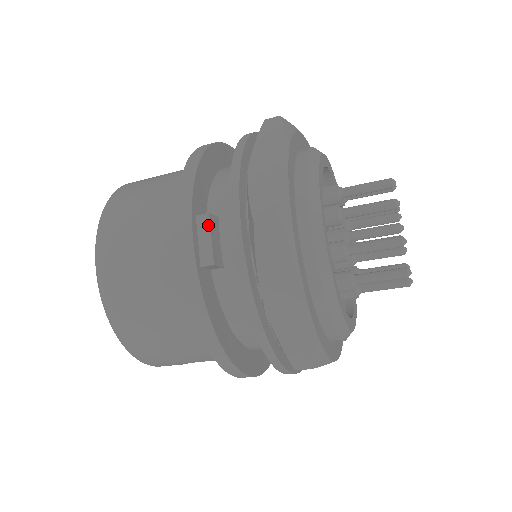
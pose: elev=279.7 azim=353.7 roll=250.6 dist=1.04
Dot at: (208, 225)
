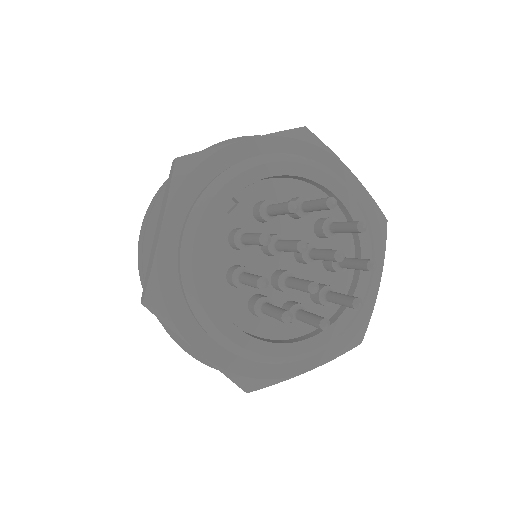
Dot at: occluded
